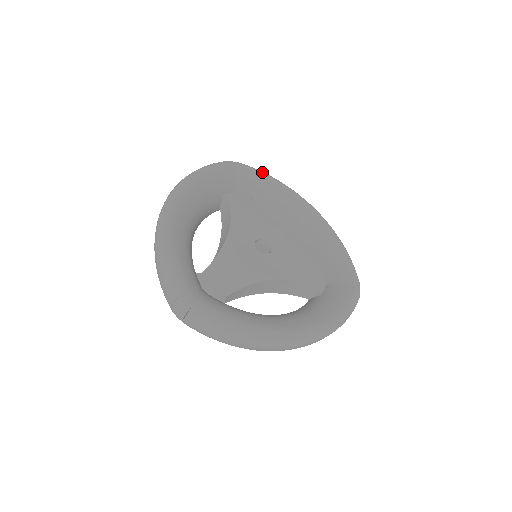
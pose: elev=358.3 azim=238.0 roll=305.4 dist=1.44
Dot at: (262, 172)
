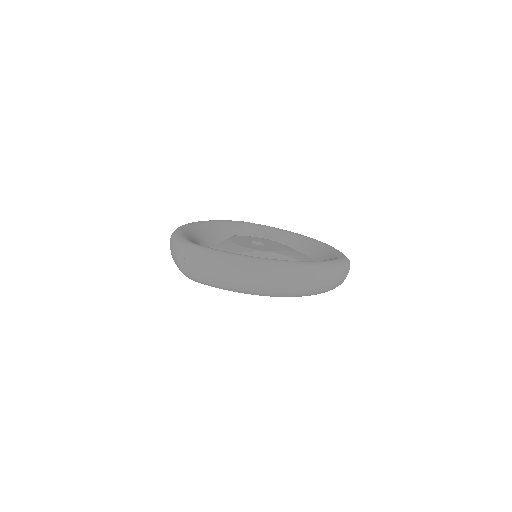
Dot at: (263, 225)
